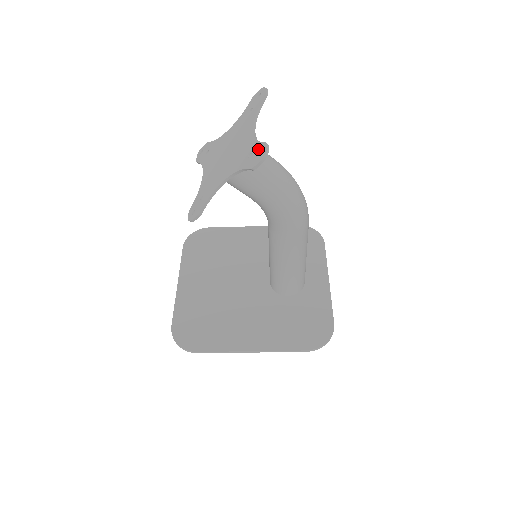
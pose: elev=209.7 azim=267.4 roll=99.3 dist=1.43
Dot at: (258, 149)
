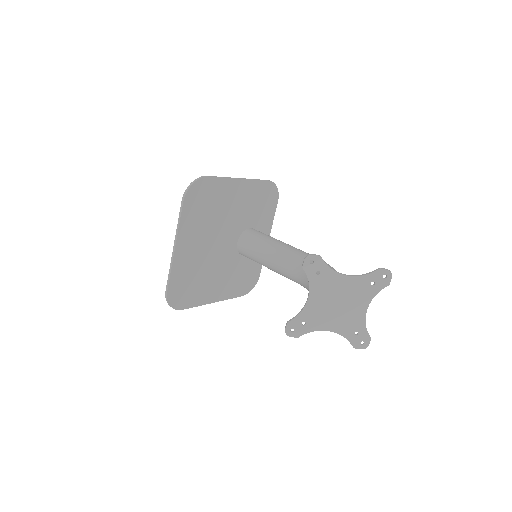
Dot at: (364, 337)
